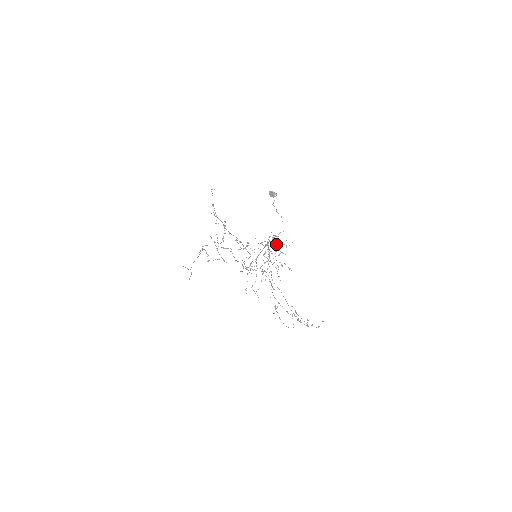
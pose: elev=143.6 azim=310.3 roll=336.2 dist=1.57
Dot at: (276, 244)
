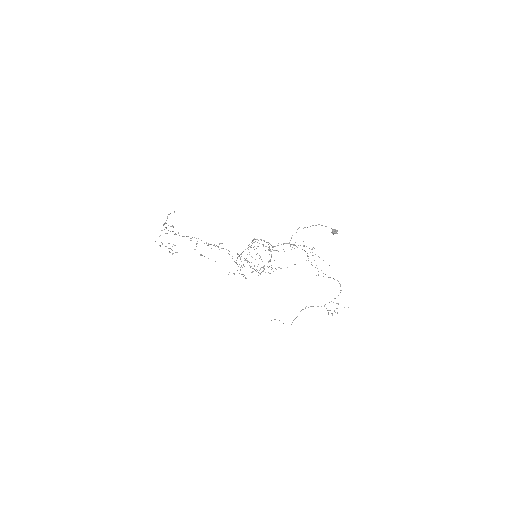
Dot at: occluded
